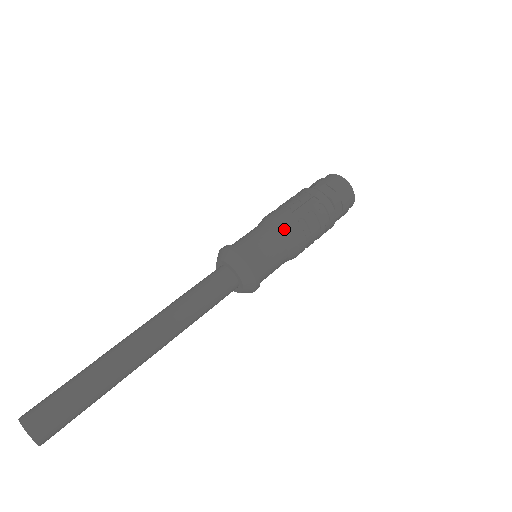
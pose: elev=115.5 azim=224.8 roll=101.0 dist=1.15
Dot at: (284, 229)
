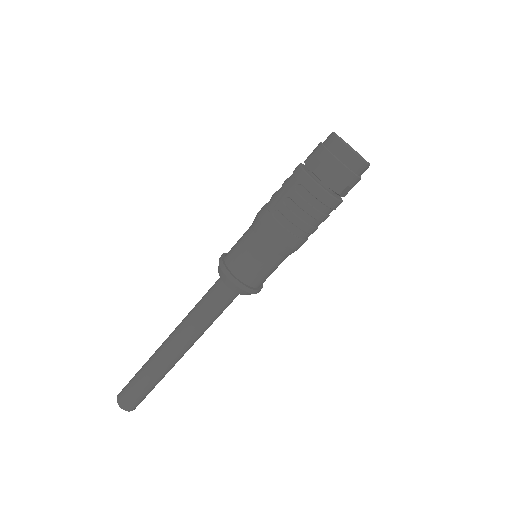
Dot at: (259, 228)
